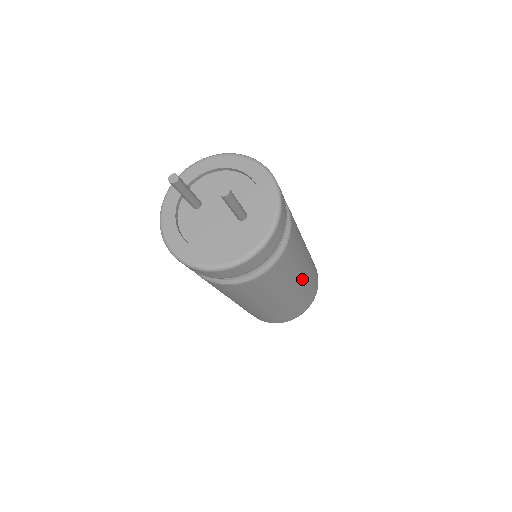
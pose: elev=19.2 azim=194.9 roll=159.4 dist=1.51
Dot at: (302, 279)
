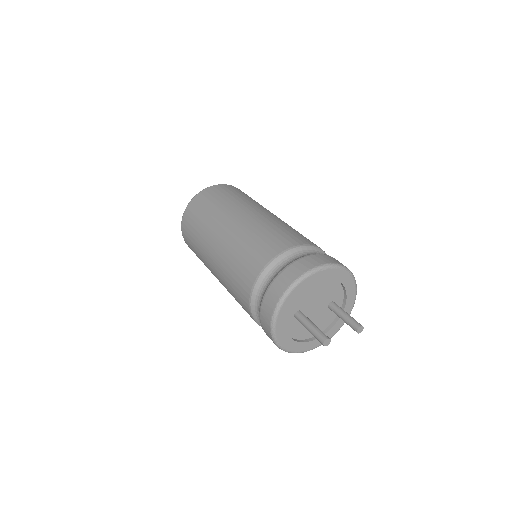
Dot at: occluded
